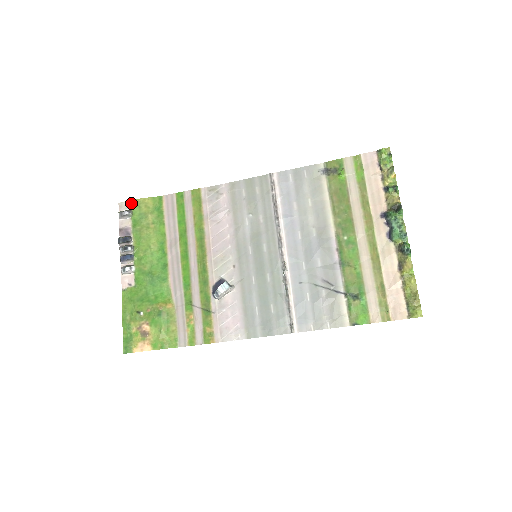
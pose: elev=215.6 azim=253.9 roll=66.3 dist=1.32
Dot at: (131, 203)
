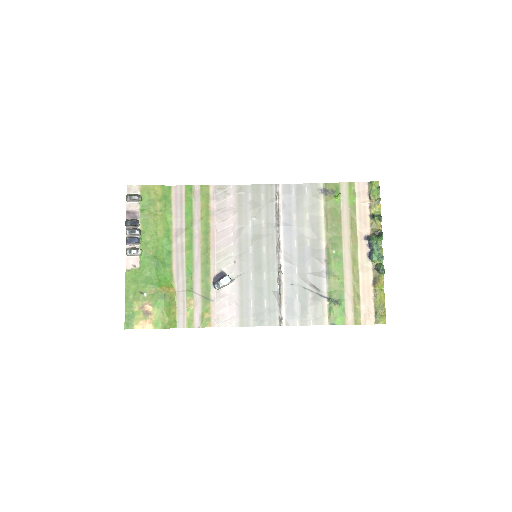
Dot at: (140, 188)
